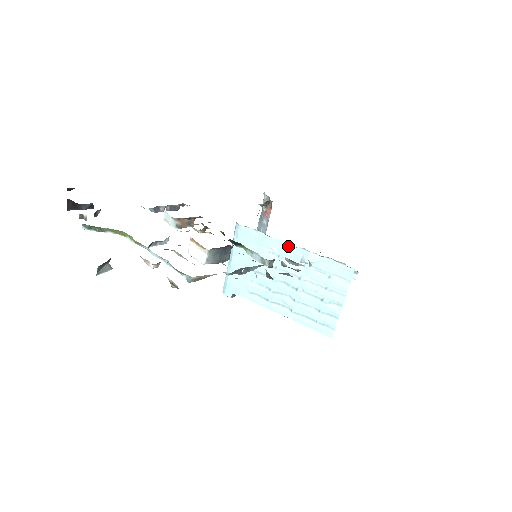
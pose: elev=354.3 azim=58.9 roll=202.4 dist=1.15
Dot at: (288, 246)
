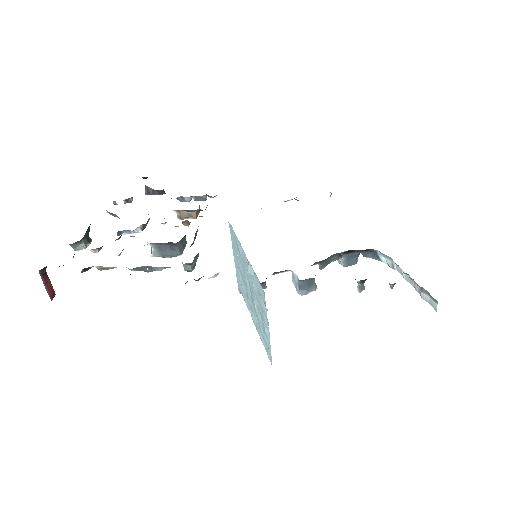
Dot at: (243, 251)
